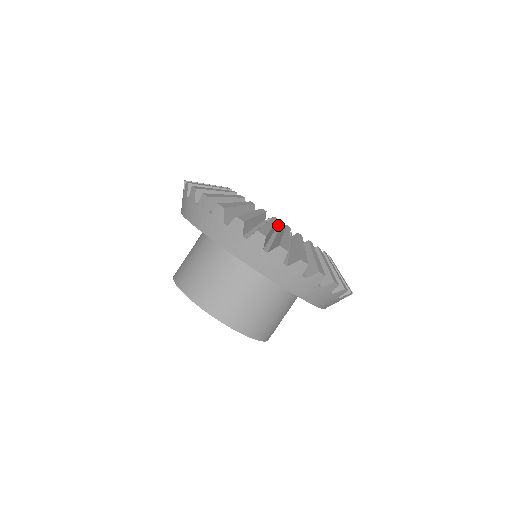
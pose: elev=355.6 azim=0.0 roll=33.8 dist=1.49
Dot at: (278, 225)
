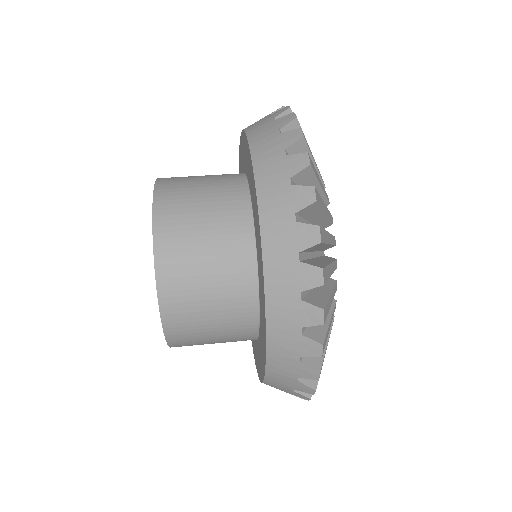
Dot at: occluded
